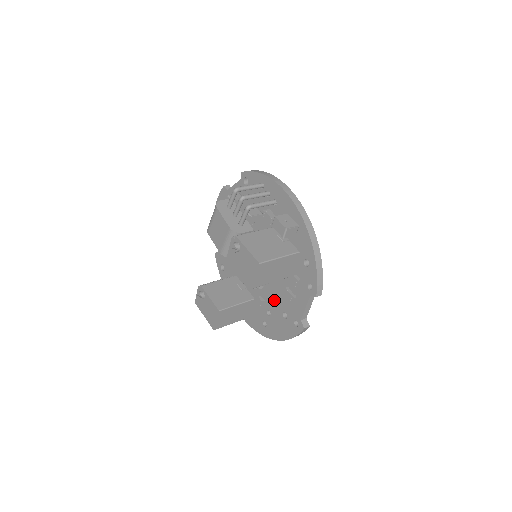
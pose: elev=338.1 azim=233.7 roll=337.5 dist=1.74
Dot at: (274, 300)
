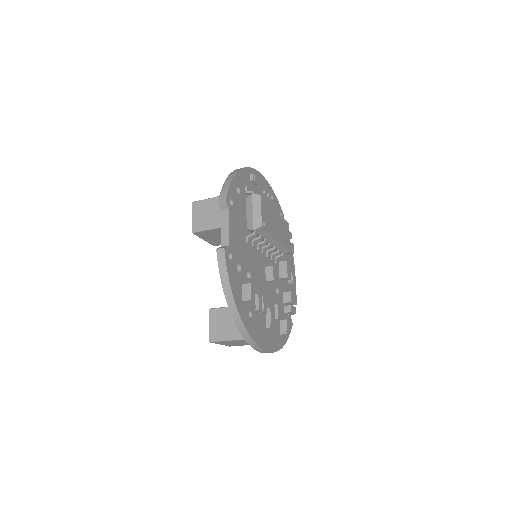
Dot at: occluded
